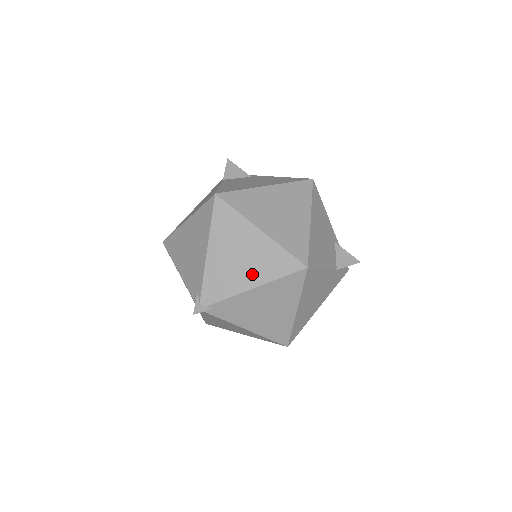
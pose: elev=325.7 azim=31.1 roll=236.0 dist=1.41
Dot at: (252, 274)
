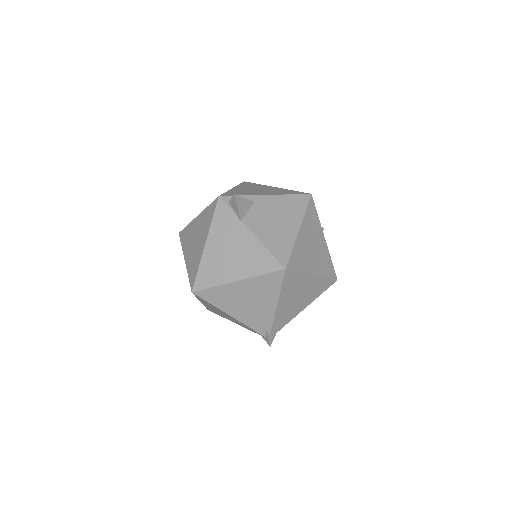
Dot at: (305, 302)
